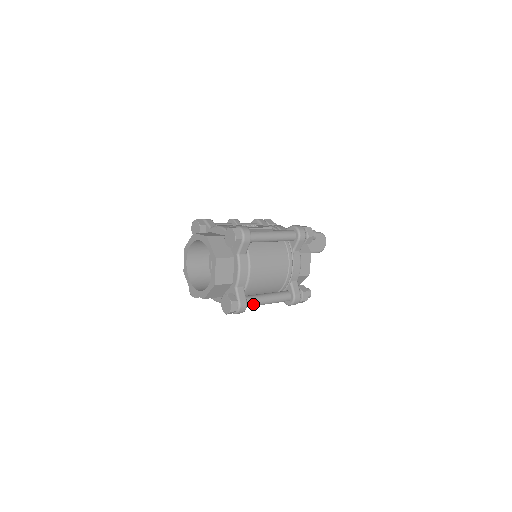
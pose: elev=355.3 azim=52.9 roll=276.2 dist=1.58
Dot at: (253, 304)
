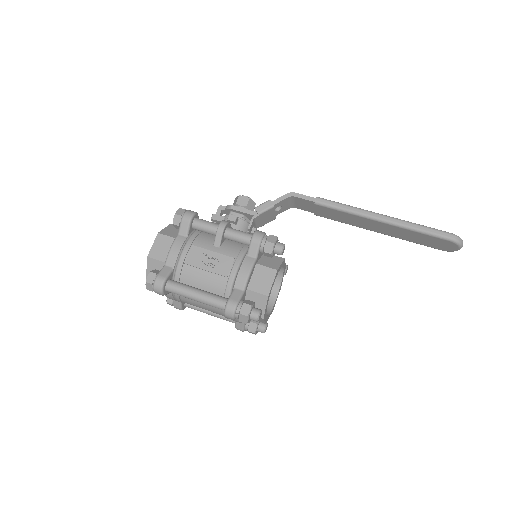
Dot at: (194, 309)
